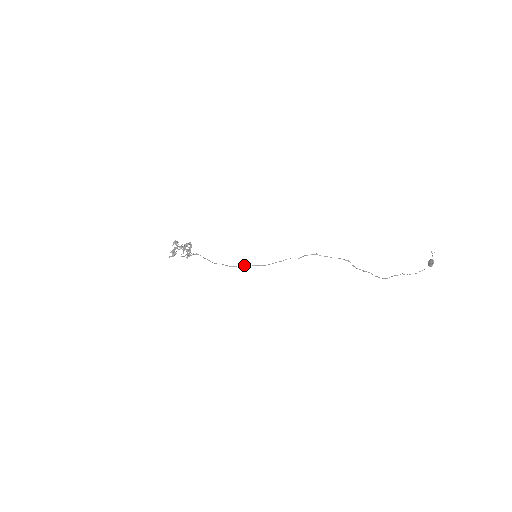
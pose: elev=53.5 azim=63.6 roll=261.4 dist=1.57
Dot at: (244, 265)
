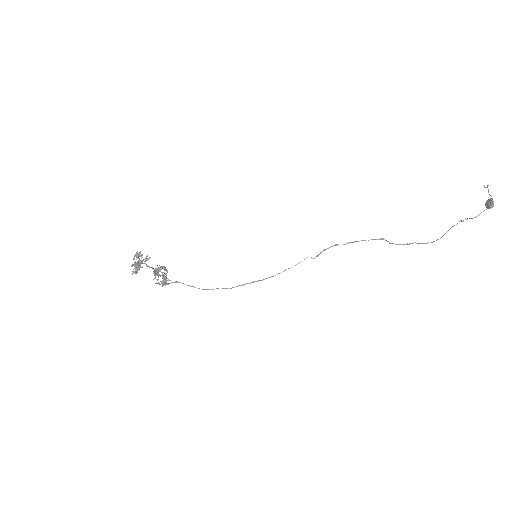
Dot at: occluded
